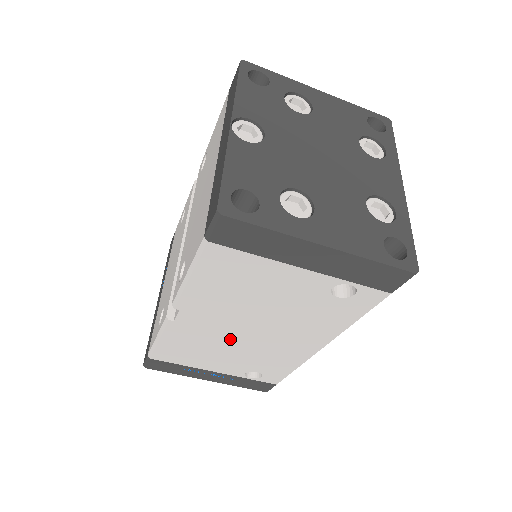
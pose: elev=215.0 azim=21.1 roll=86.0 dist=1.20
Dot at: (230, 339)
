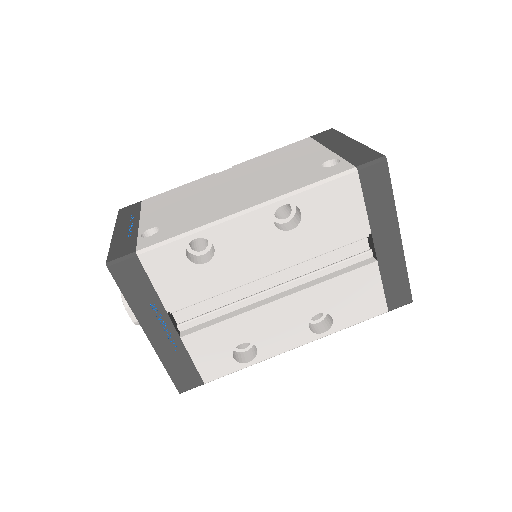
Dot at: (212, 191)
